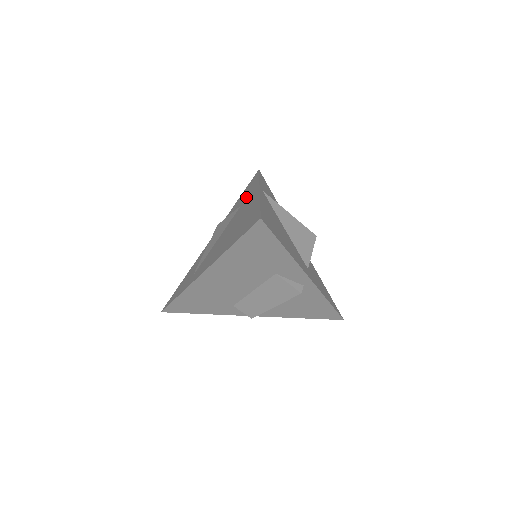
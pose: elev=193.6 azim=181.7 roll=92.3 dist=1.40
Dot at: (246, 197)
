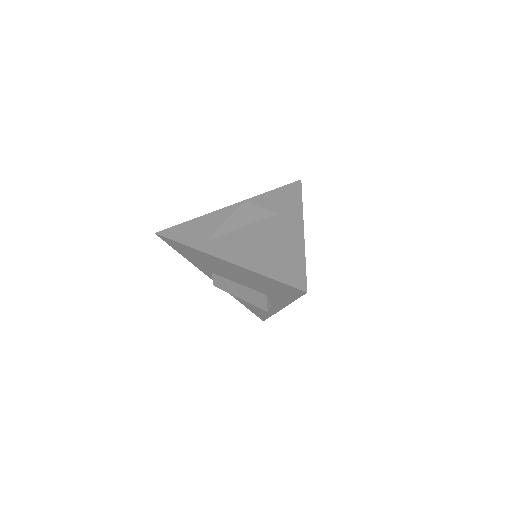
Dot at: (284, 210)
